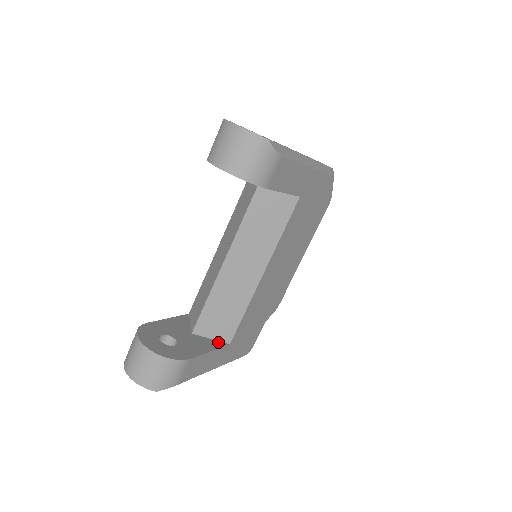
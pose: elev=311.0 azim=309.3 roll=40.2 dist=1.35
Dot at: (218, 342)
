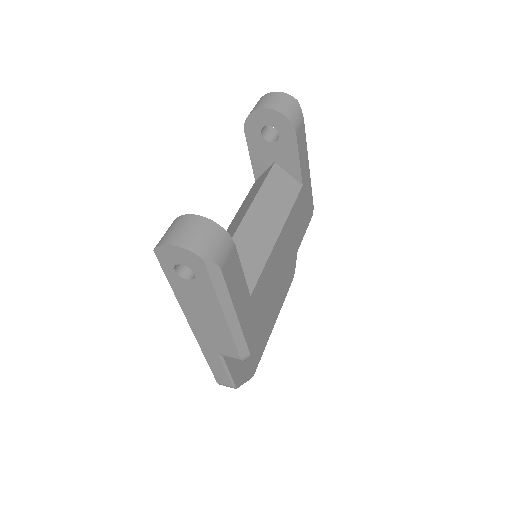
Dot at: occluded
